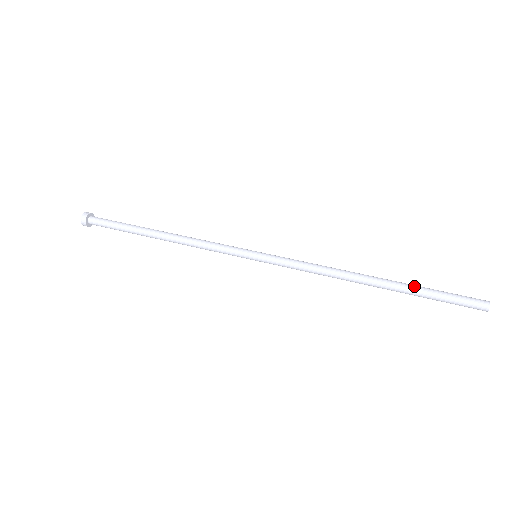
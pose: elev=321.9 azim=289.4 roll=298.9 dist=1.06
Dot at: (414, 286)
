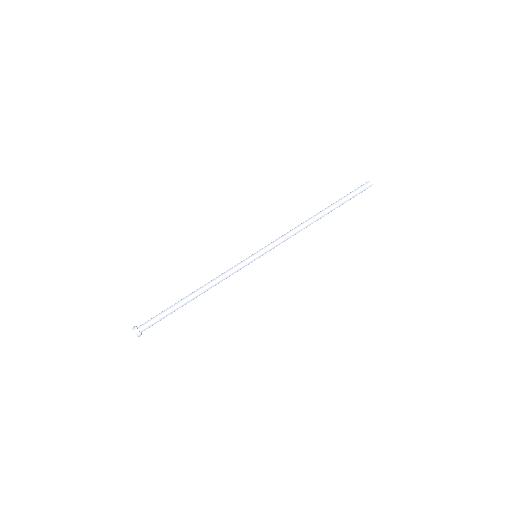
Dot at: (339, 204)
